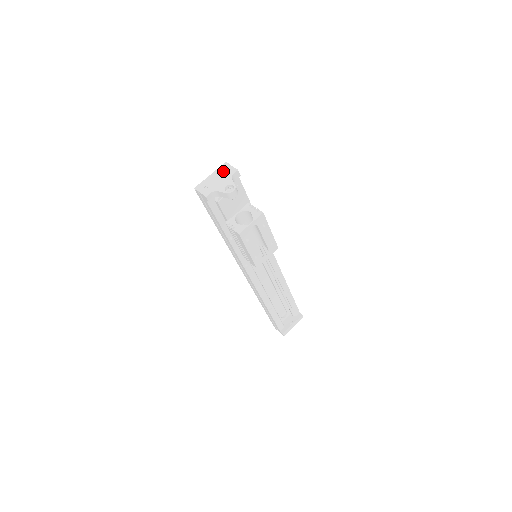
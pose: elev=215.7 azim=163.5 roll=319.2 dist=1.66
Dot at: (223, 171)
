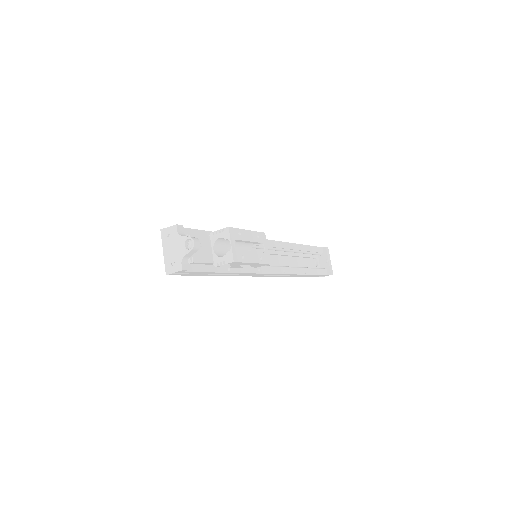
Dot at: (168, 238)
